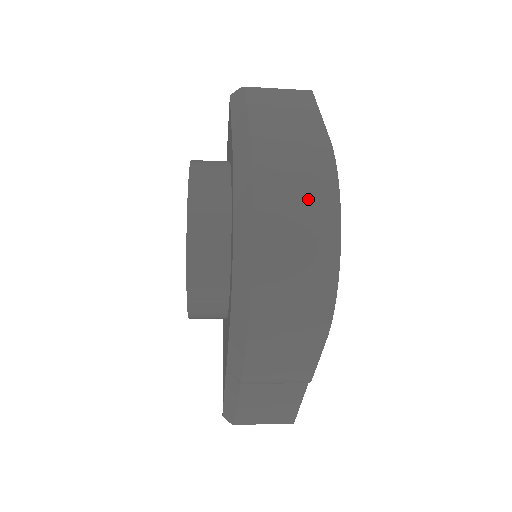
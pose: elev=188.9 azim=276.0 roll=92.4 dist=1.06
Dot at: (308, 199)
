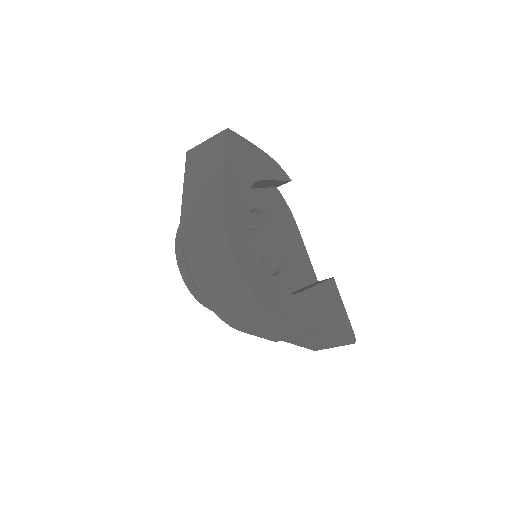
Dot at: (214, 256)
